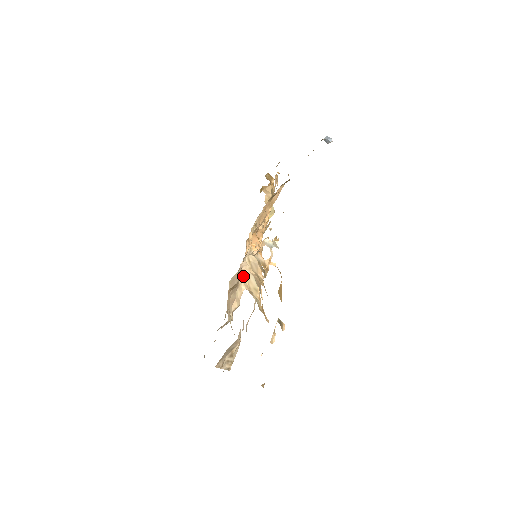
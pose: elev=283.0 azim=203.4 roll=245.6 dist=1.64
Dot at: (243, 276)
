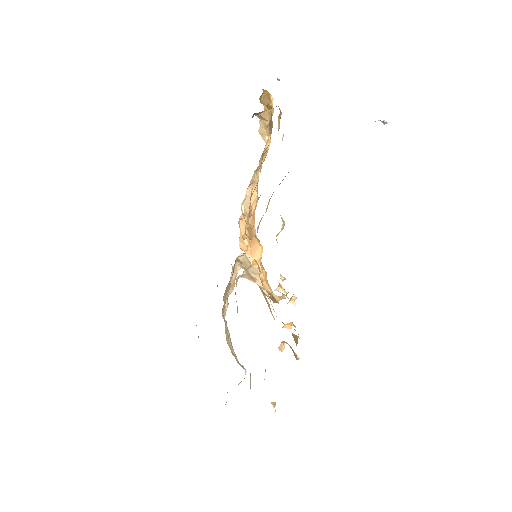
Dot at: (238, 261)
